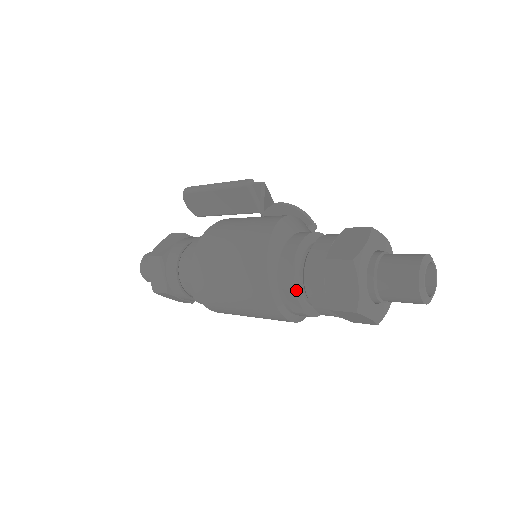
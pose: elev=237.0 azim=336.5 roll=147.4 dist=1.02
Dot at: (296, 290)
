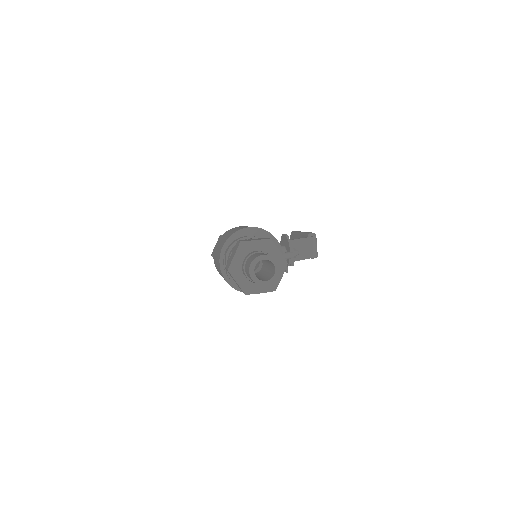
Dot at: occluded
